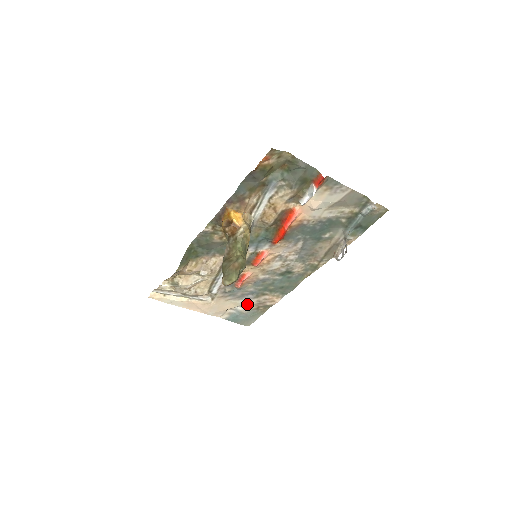
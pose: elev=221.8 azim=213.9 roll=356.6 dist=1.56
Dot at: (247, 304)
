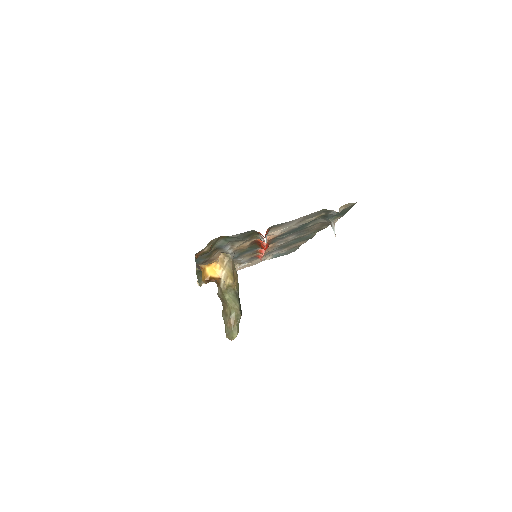
Dot at: occluded
